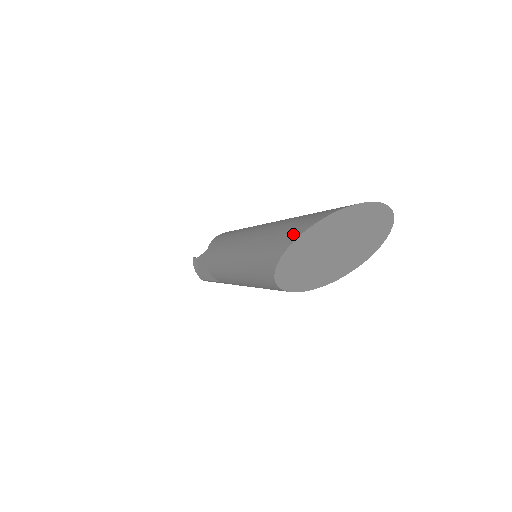
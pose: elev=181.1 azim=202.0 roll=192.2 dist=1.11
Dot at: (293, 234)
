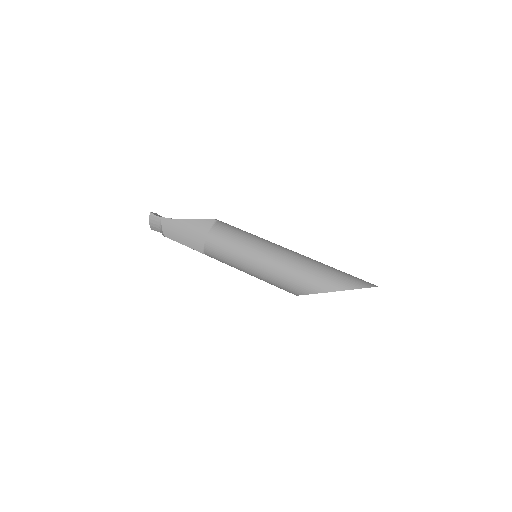
Dot at: (334, 287)
